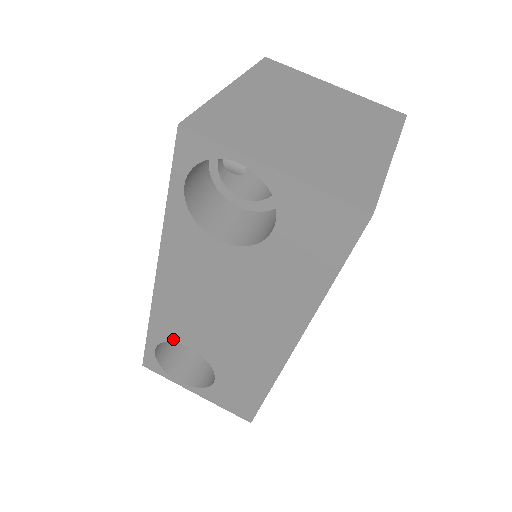
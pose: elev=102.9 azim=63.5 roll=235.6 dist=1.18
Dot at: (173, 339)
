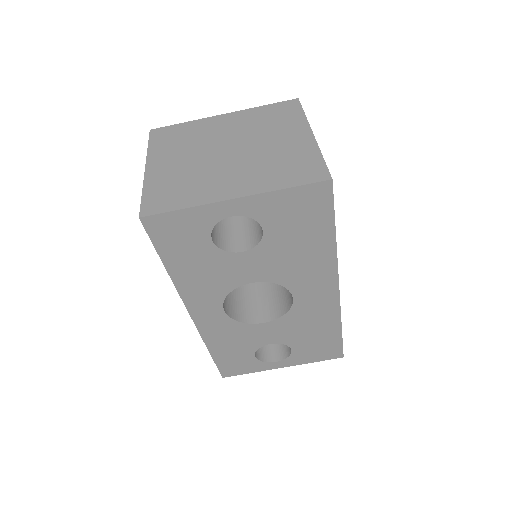
Dot at: occluded
